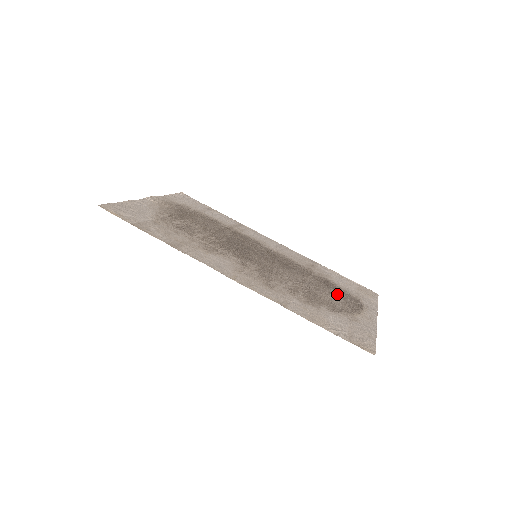
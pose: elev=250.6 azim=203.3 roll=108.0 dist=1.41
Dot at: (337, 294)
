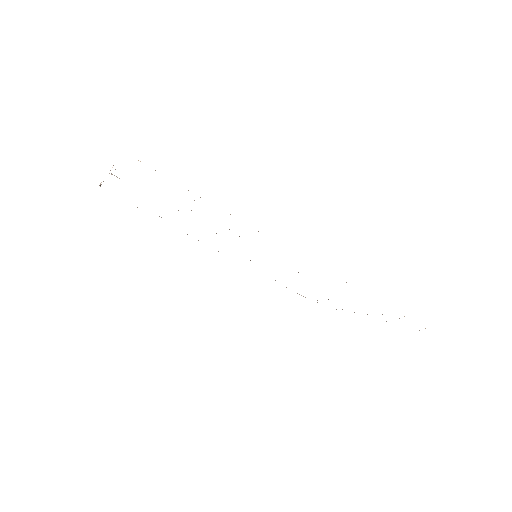
Dot at: occluded
